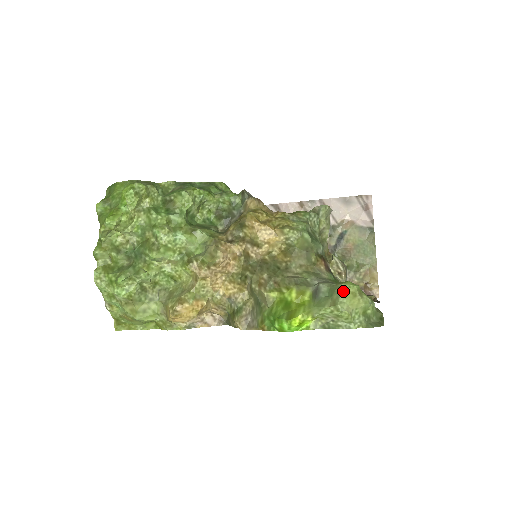
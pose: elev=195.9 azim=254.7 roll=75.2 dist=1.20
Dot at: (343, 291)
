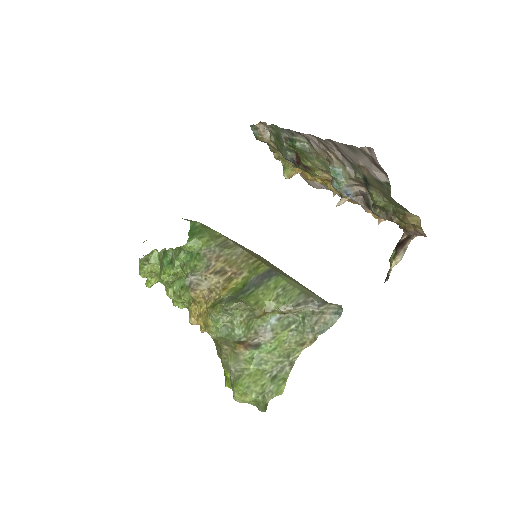
Dot at: (234, 393)
